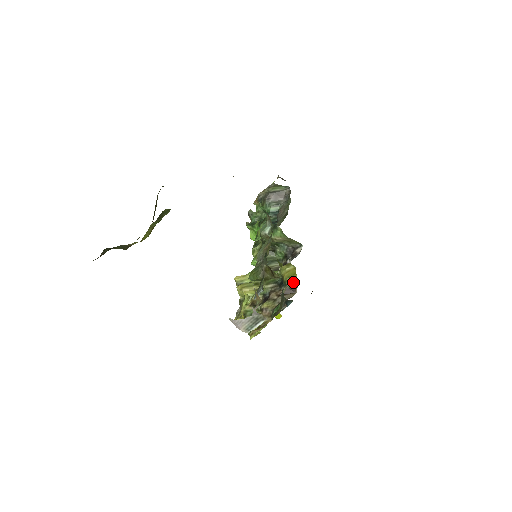
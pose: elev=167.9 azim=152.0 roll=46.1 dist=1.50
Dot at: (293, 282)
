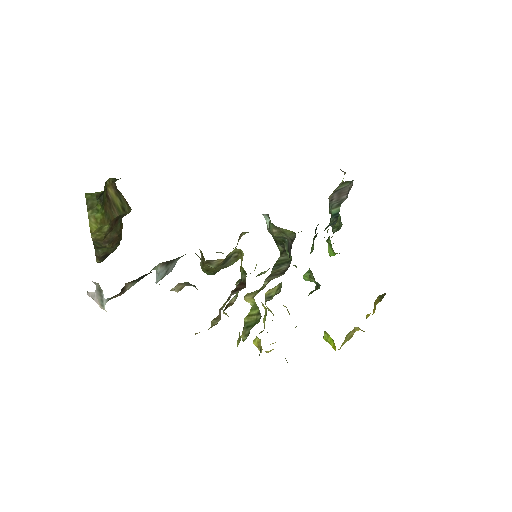
Dot at: (245, 273)
